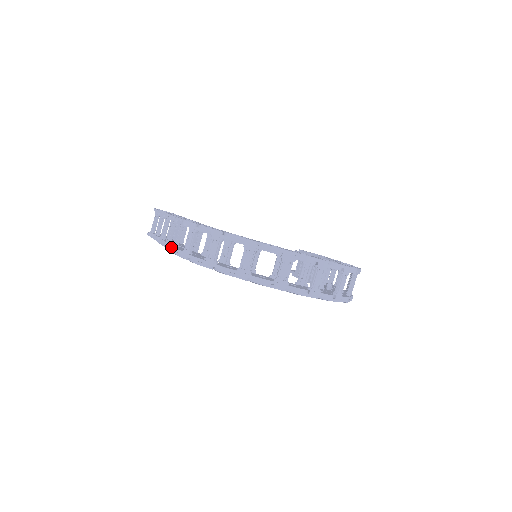
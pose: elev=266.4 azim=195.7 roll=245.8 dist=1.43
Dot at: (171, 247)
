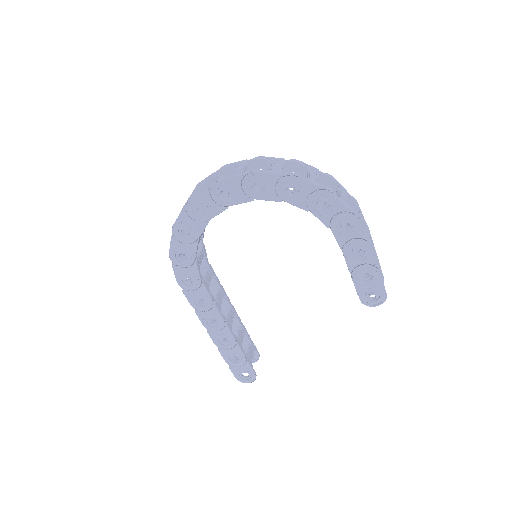
Dot at: (185, 293)
